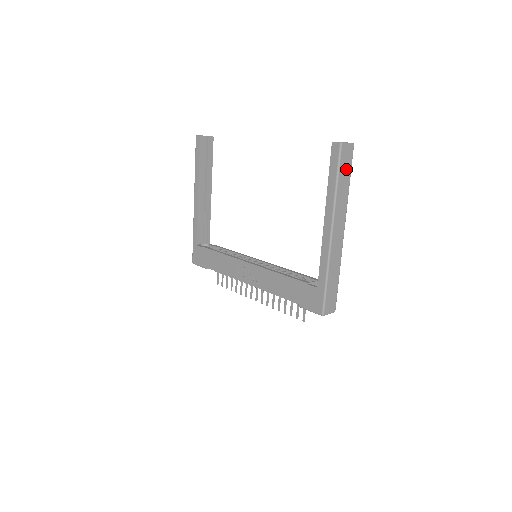
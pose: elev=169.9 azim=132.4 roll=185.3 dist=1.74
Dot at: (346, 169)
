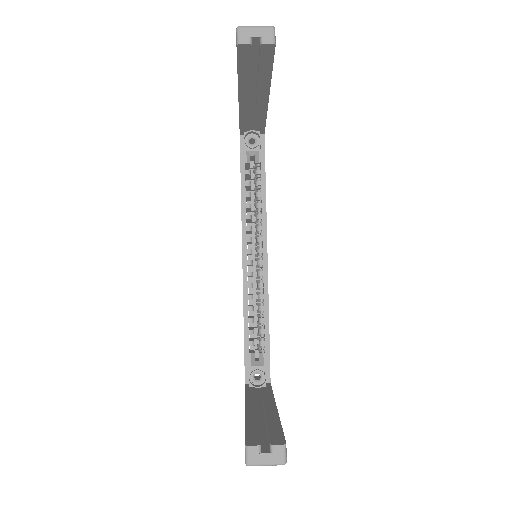
Dot at: occluded
